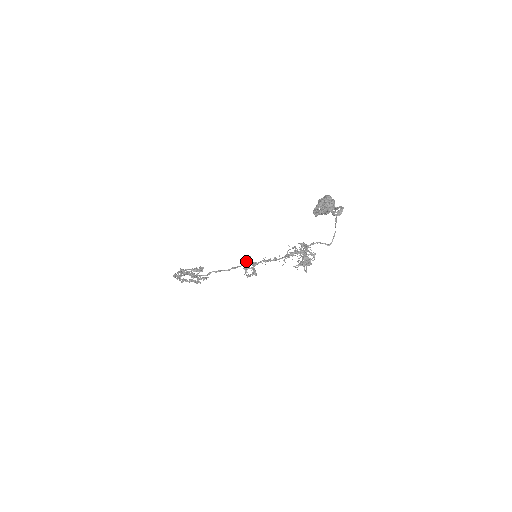
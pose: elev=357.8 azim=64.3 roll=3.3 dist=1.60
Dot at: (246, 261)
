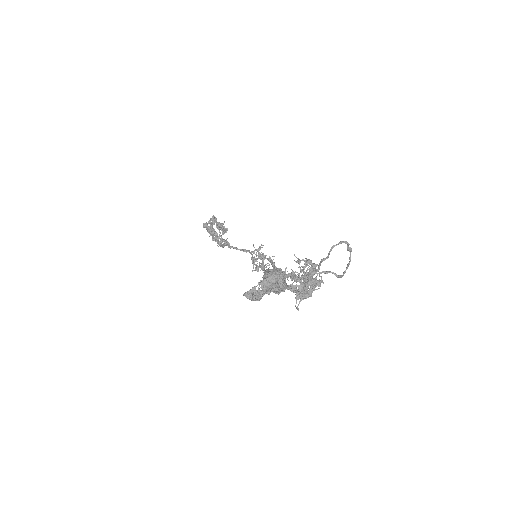
Dot at: (255, 249)
